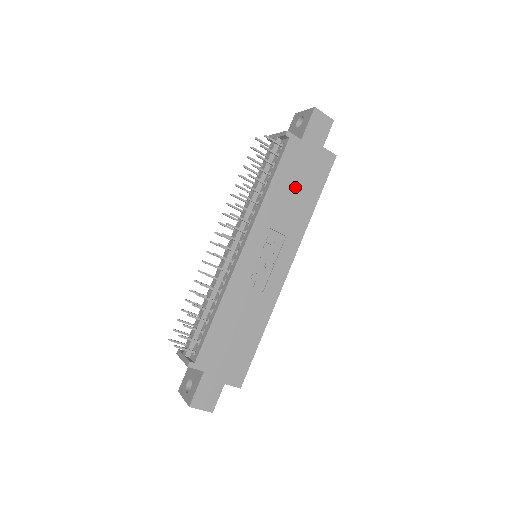
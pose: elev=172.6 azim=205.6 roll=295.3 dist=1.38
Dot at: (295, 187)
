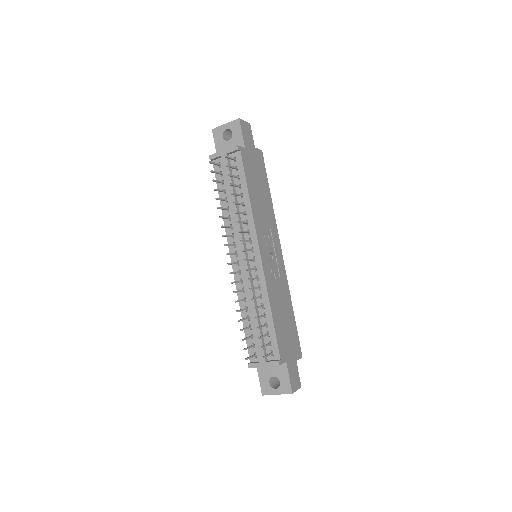
Dot at: (258, 188)
